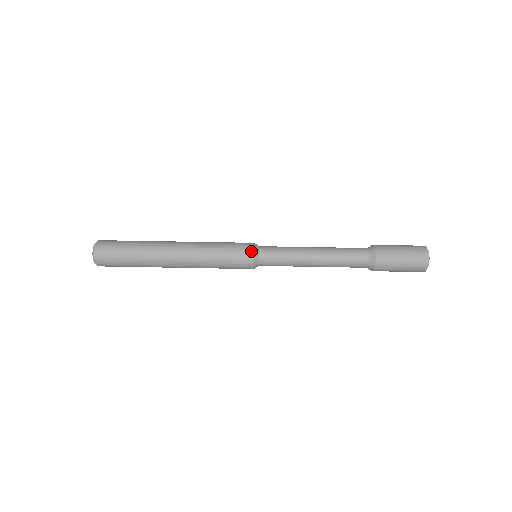
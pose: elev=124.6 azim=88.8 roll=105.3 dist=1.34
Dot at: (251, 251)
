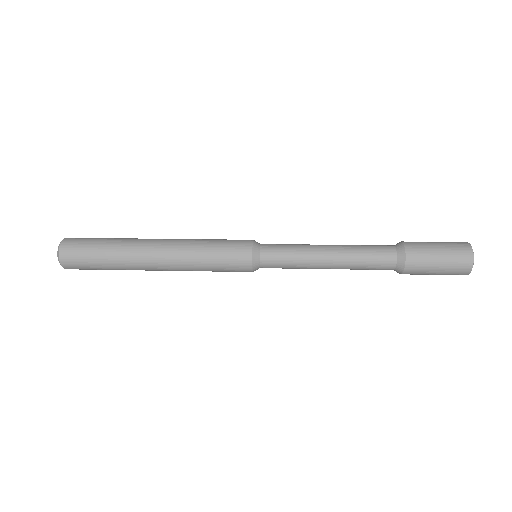
Dot at: (250, 243)
